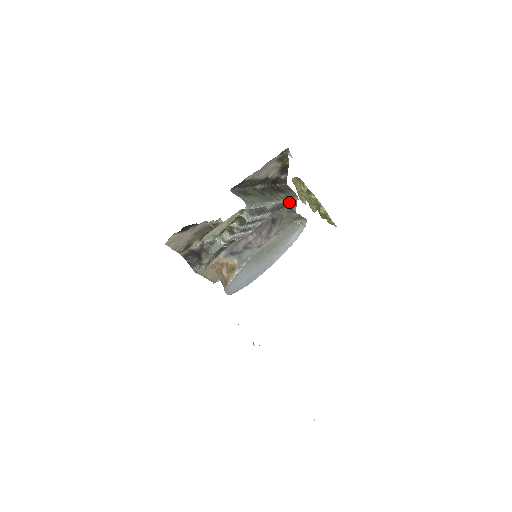
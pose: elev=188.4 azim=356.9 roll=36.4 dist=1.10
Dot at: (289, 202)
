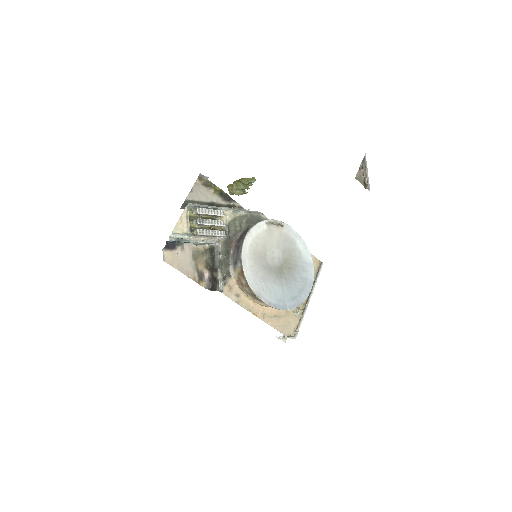
Dot at: (256, 218)
